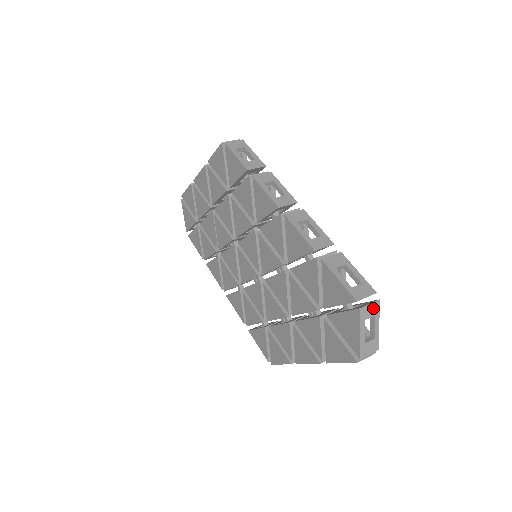
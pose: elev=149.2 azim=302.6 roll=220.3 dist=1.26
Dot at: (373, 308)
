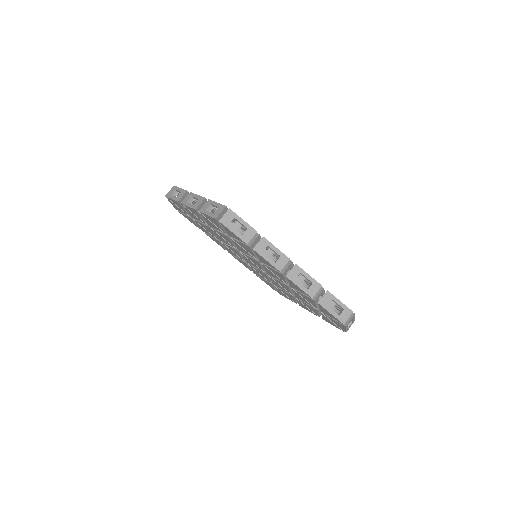
Dot at: (352, 318)
